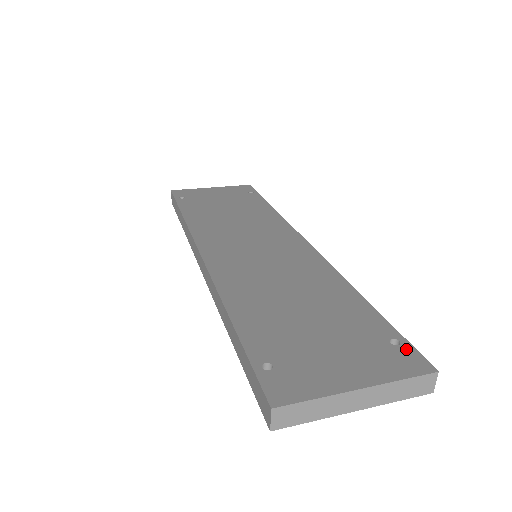
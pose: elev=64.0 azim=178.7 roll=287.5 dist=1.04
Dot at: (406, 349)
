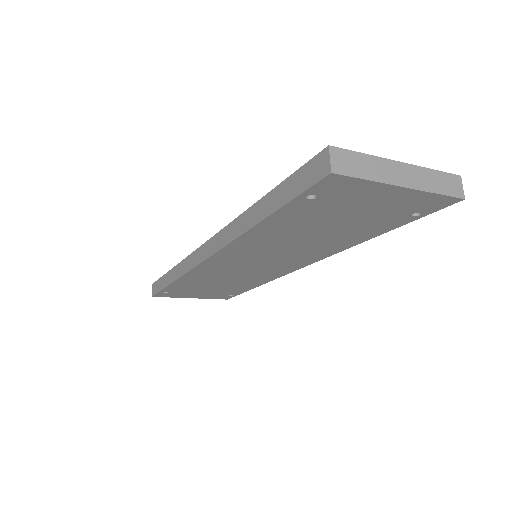
Dot at: occluded
